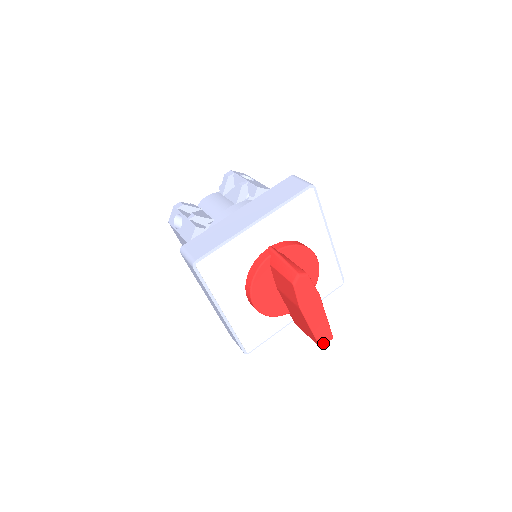
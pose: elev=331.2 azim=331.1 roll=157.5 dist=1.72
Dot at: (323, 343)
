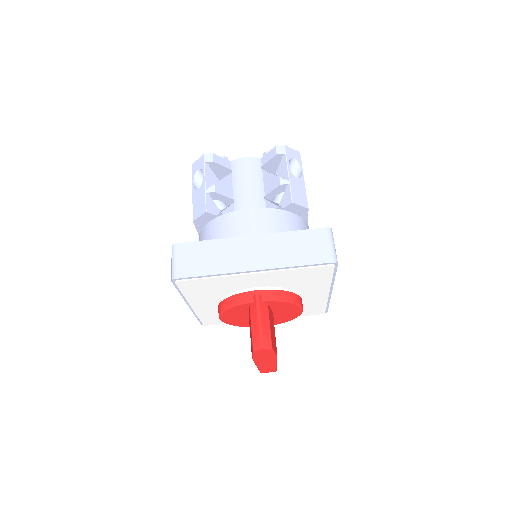
Dot at: (264, 372)
